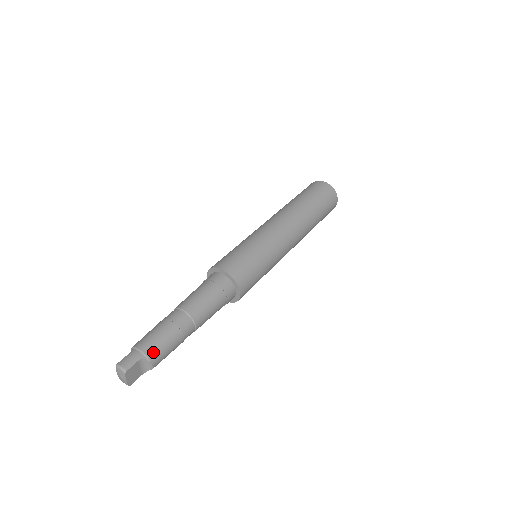
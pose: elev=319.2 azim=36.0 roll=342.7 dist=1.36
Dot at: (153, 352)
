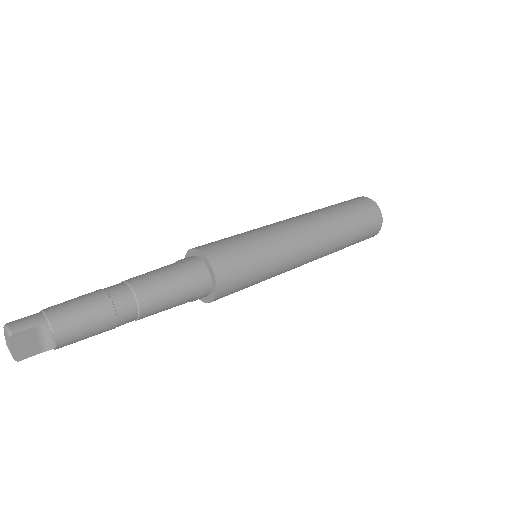
Dot at: (62, 321)
